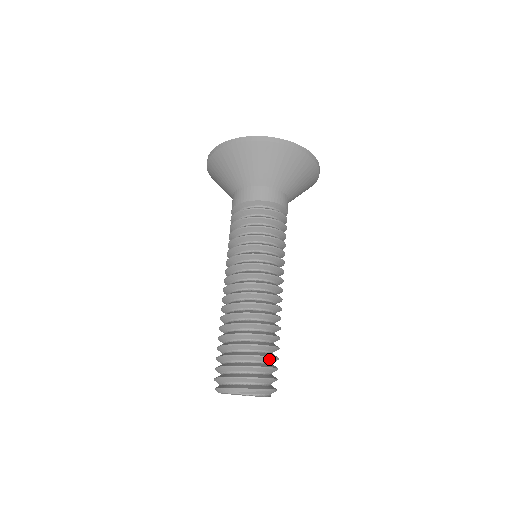
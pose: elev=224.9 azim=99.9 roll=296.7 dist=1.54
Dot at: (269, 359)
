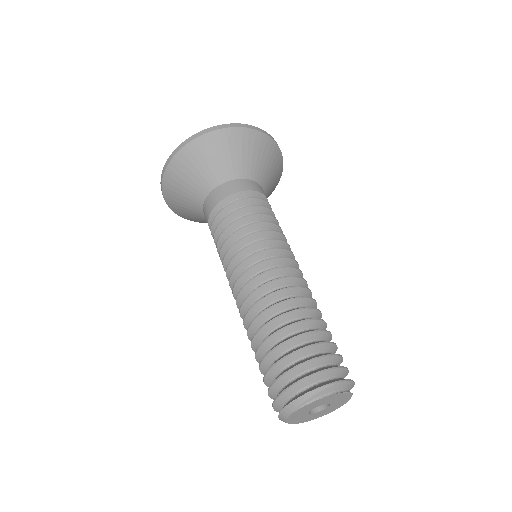
Dot at: (318, 347)
